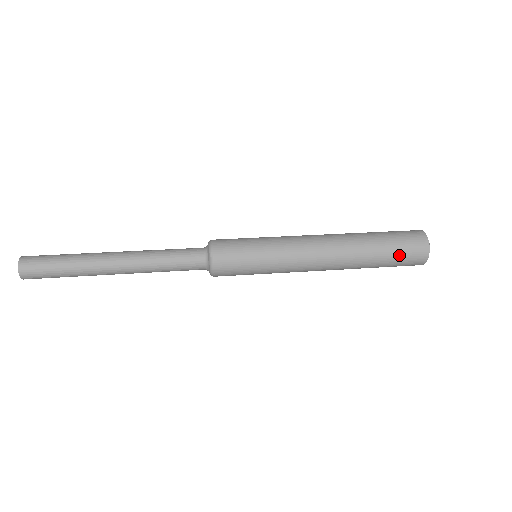
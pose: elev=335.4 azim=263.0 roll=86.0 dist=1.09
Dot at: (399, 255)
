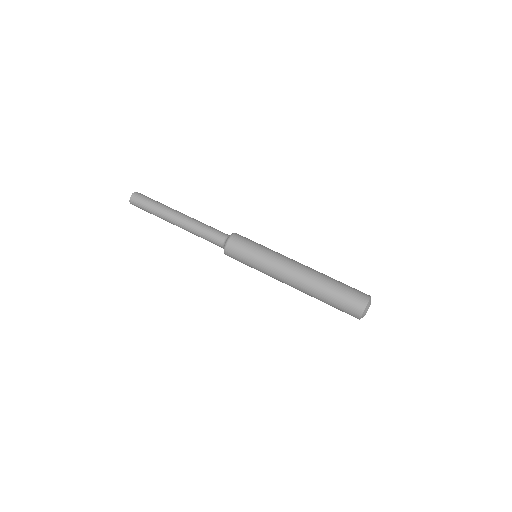
Dot at: (339, 309)
